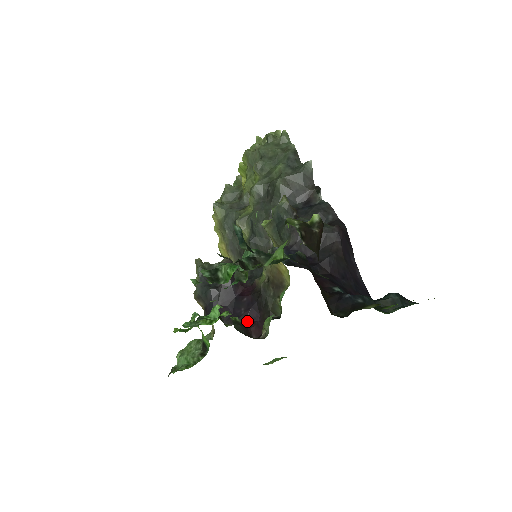
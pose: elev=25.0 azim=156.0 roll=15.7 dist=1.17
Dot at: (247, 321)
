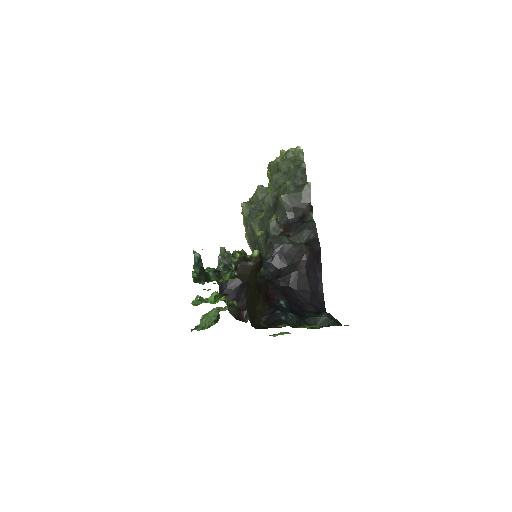
Dot at: (243, 305)
